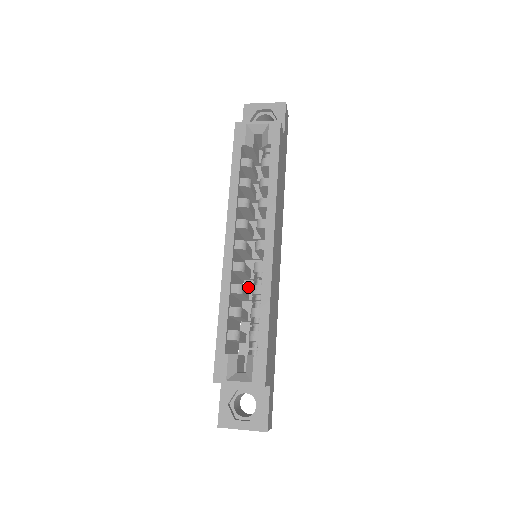
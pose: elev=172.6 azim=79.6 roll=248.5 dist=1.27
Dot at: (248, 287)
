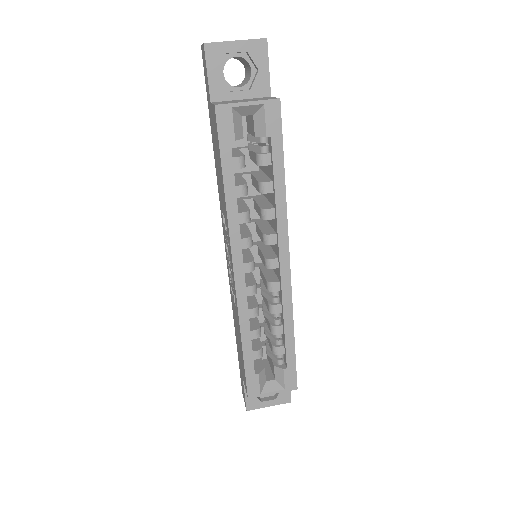
Dot at: occluded
